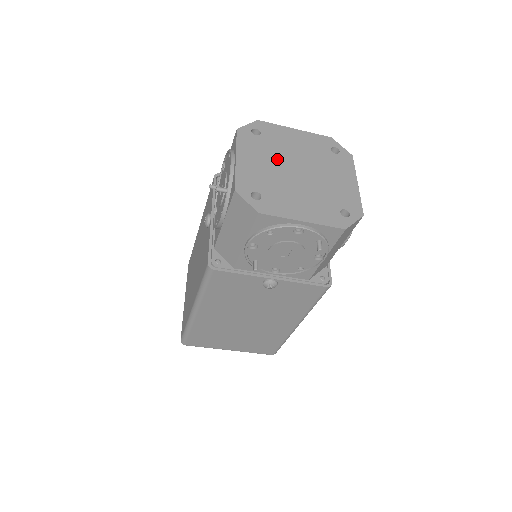
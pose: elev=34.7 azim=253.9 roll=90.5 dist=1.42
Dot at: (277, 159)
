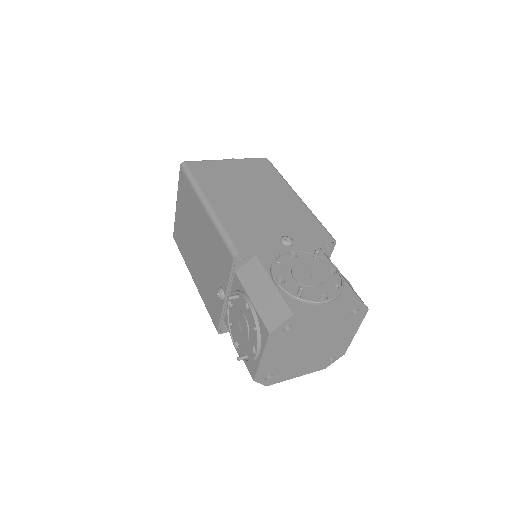
Dot at: (297, 344)
